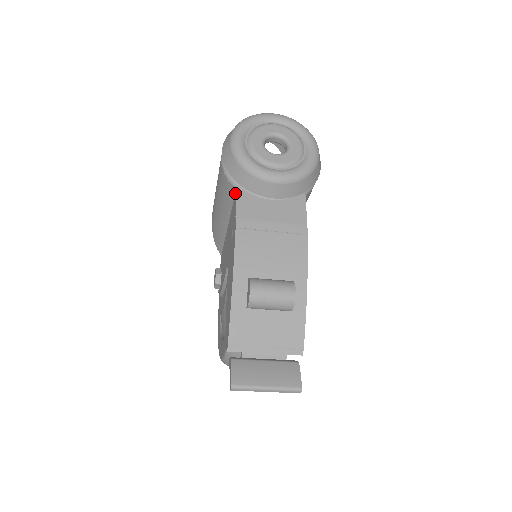
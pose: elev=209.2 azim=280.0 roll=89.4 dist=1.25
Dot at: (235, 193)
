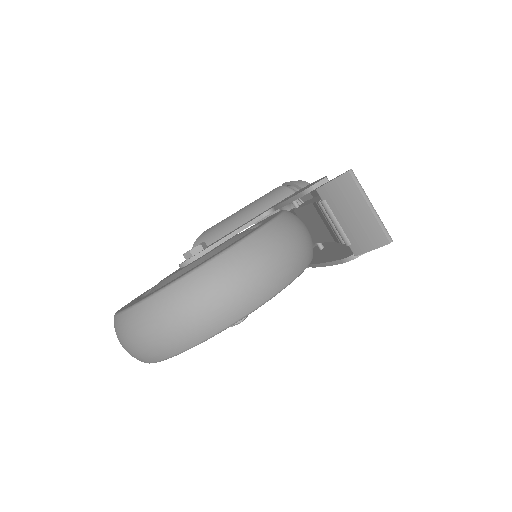
Dot at: (291, 194)
